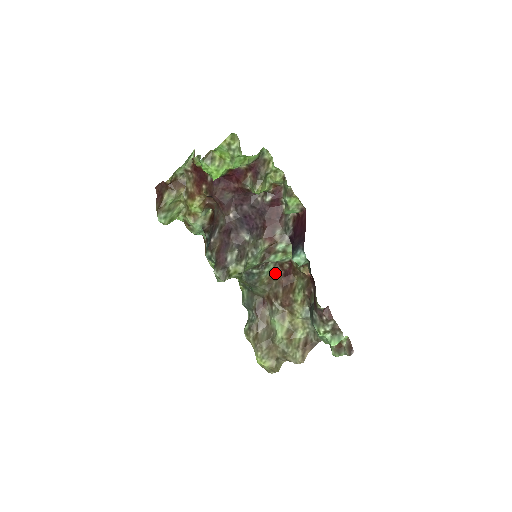
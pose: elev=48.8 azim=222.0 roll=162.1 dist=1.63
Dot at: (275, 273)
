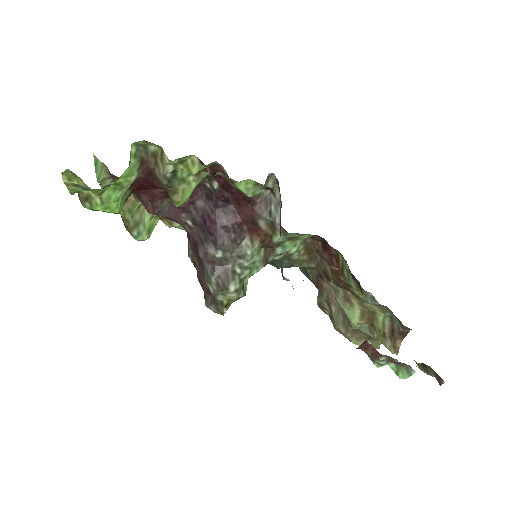
Dot at: (311, 246)
